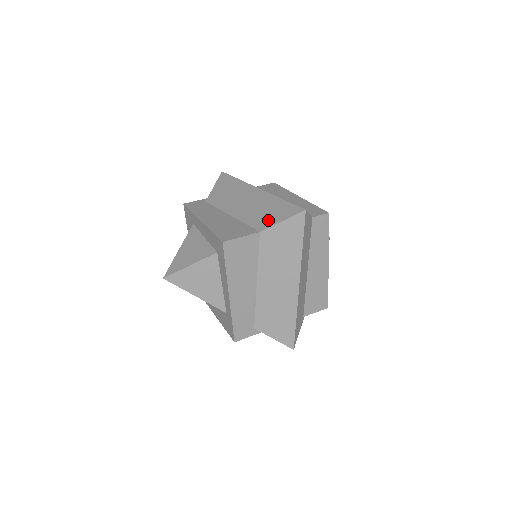
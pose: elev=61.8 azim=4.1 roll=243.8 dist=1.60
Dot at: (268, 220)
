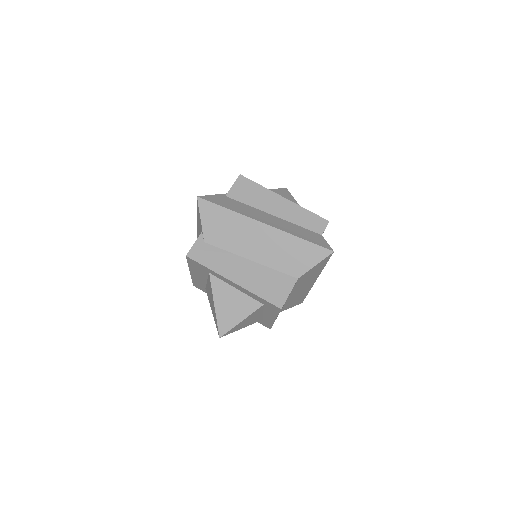
Dot at: (300, 265)
